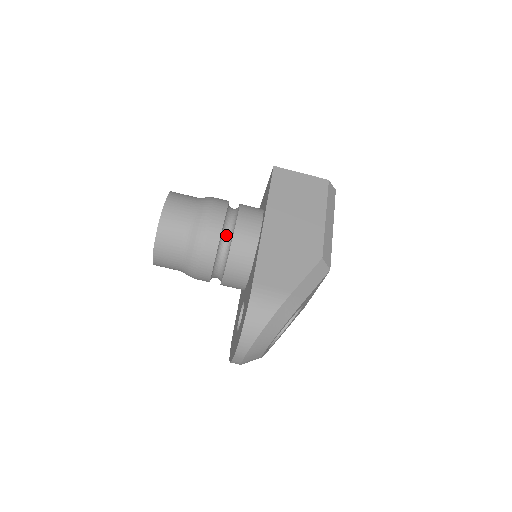
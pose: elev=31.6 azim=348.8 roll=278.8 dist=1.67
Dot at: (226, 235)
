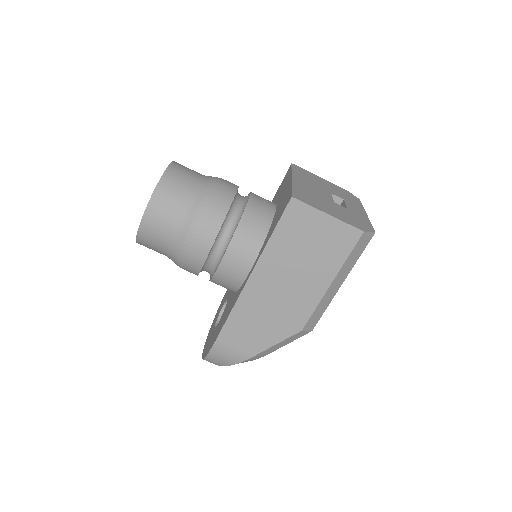
Dot at: (211, 262)
